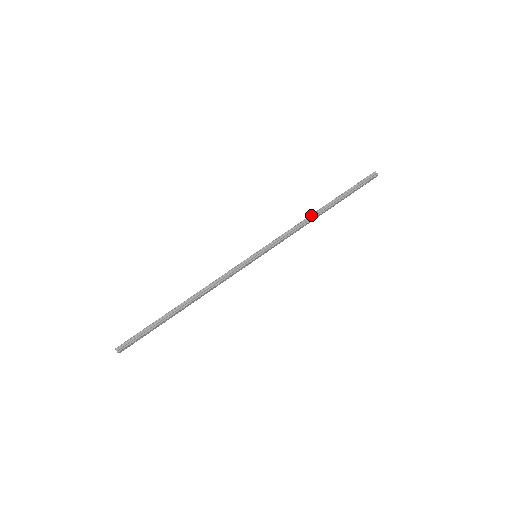
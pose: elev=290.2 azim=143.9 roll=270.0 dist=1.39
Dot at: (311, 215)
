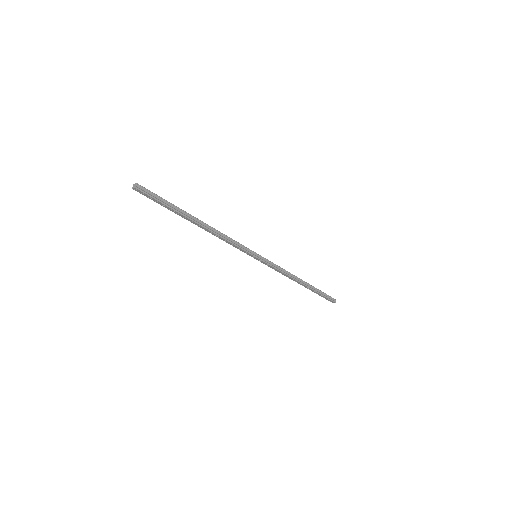
Dot at: (297, 277)
